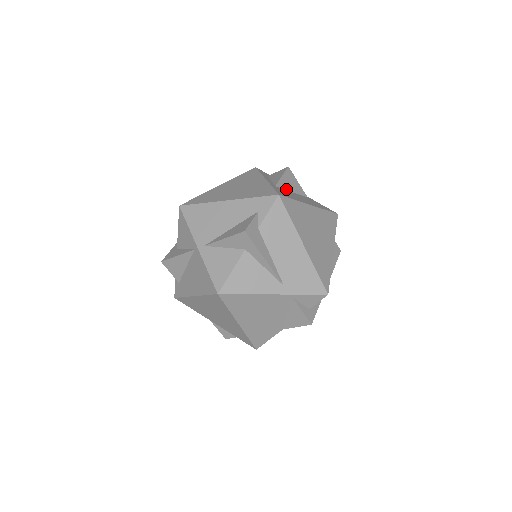
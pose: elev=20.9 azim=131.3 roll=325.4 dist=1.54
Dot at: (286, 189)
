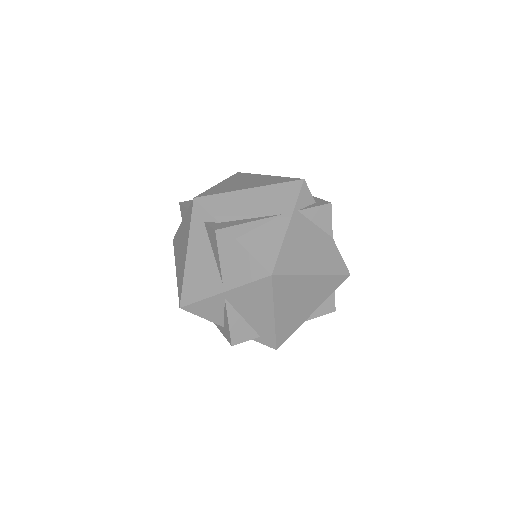
Dot at: occluded
